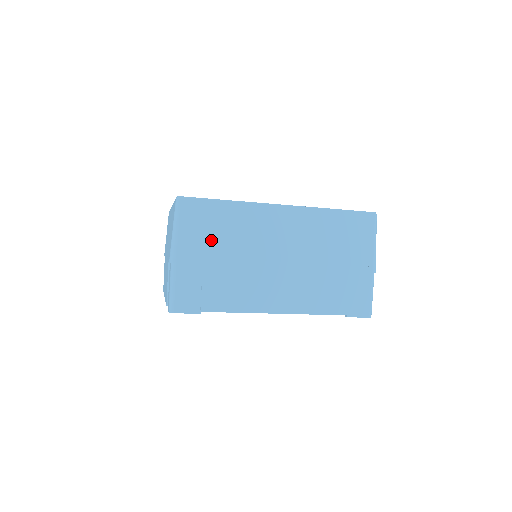
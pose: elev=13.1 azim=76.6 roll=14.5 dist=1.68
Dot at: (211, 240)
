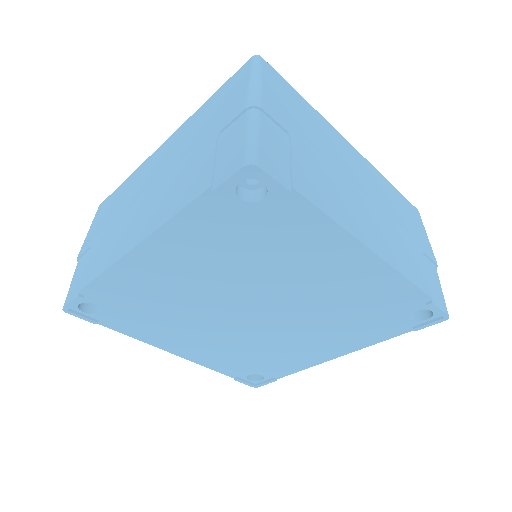
Dot at: (105, 220)
